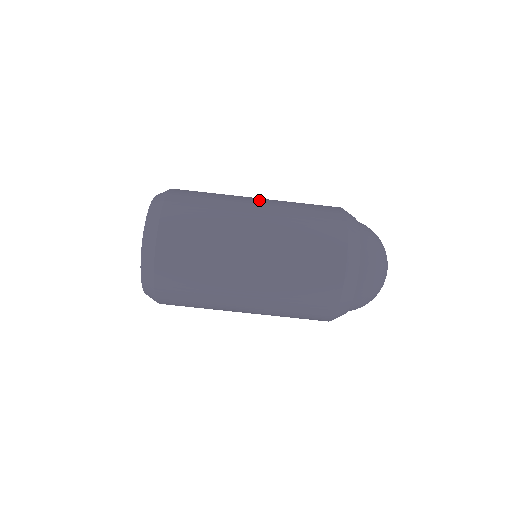
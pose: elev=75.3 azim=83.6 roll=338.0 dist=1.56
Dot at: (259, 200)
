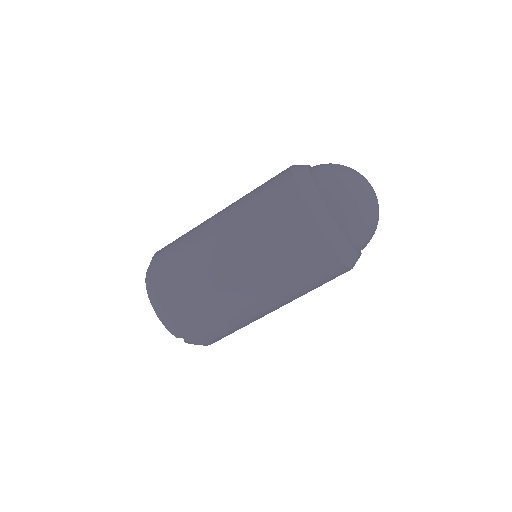
Dot at: occluded
